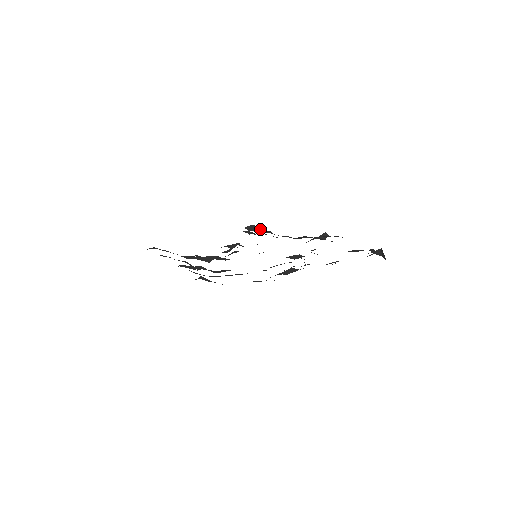
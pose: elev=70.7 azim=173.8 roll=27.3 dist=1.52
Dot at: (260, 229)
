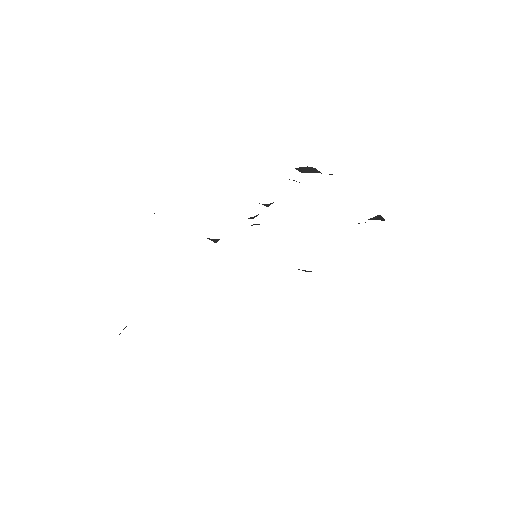
Dot at: occluded
